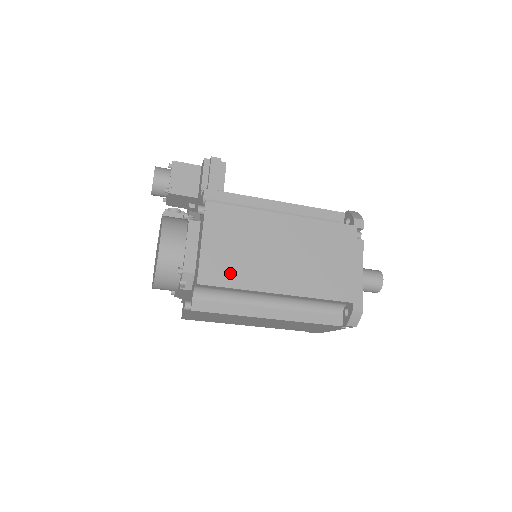
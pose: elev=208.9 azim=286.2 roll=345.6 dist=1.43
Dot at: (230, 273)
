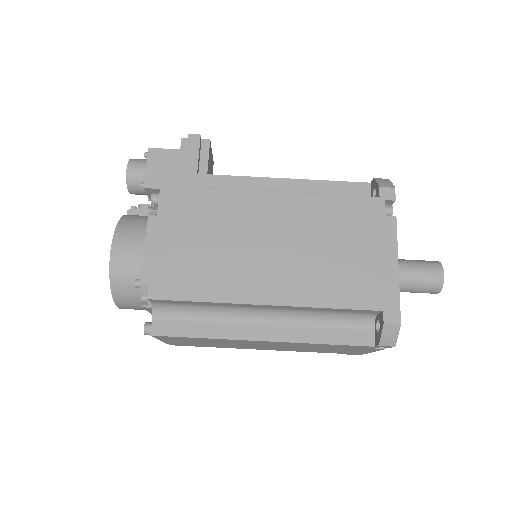
Dot at: (194, 280)
